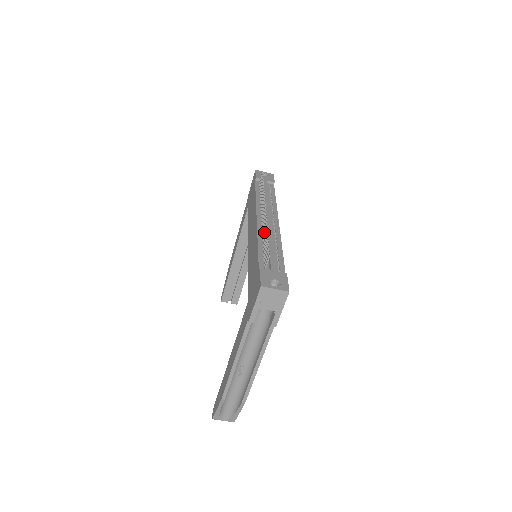
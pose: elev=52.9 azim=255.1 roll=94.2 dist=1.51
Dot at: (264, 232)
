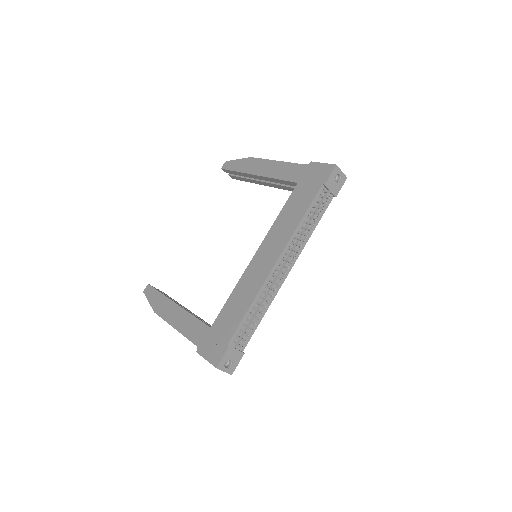
Dot at: occluded
